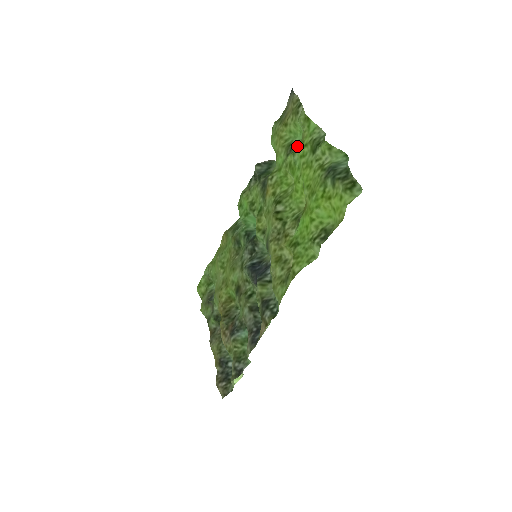
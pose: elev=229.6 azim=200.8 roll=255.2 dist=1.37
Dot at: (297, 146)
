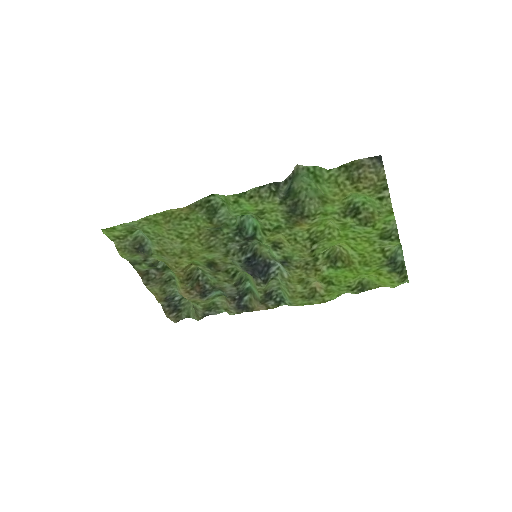
Dot at: (366, 222)
